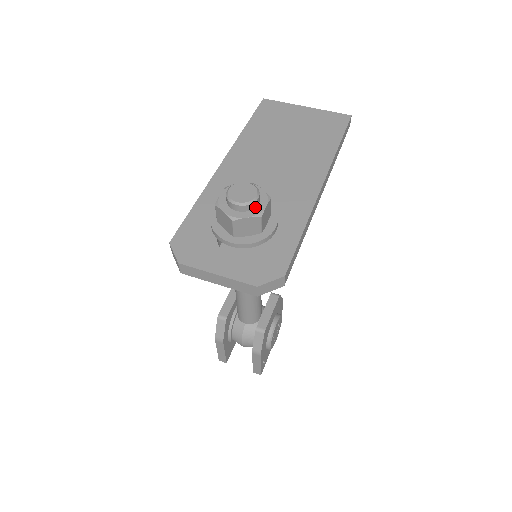
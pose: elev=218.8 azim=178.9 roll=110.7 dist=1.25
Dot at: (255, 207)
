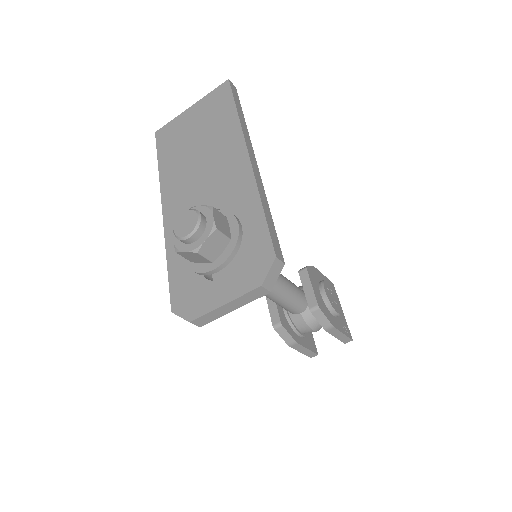
Dot at: (205, 225)
